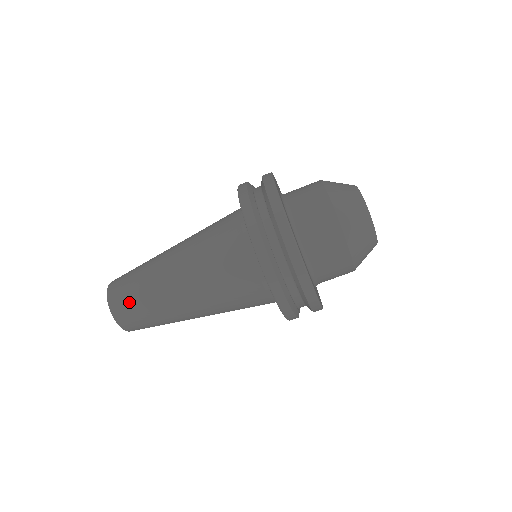
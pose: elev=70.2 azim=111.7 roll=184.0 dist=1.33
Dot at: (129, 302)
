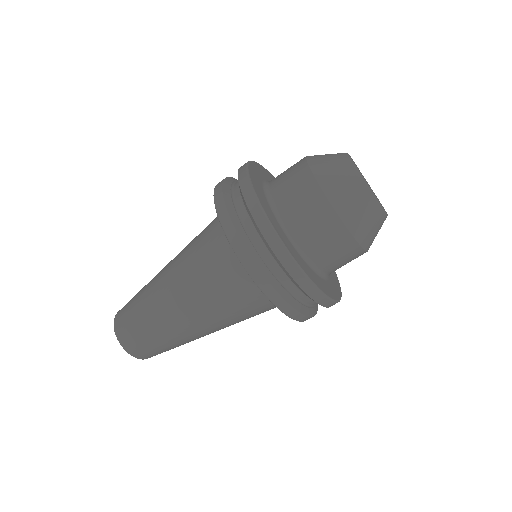
Dot at: (159, 352)
